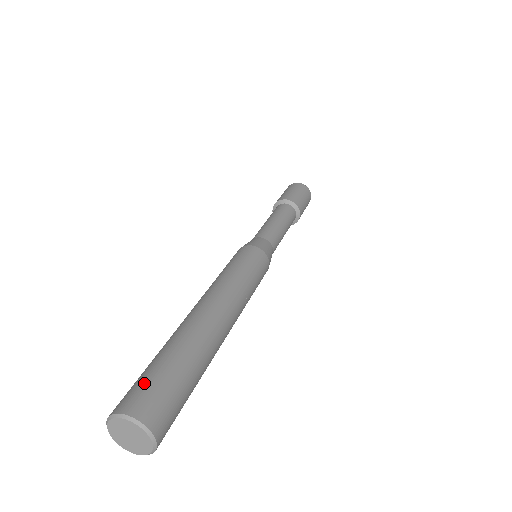
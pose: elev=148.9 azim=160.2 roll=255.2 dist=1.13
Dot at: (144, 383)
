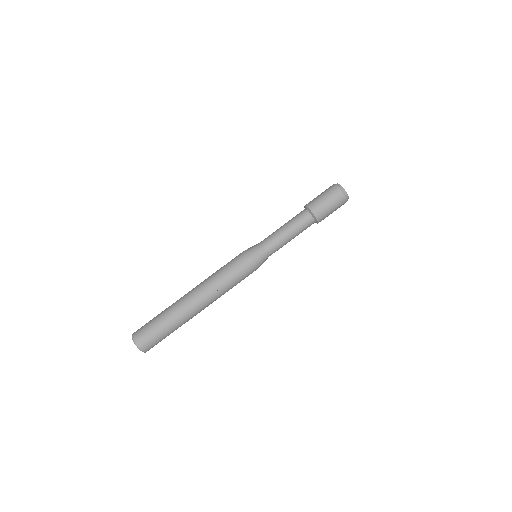
Dot at: (145, 326)
